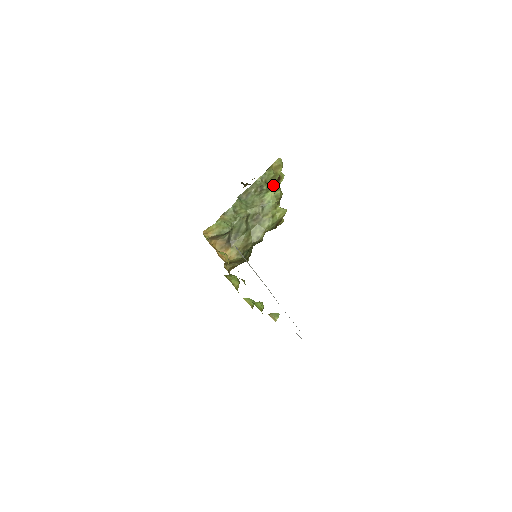
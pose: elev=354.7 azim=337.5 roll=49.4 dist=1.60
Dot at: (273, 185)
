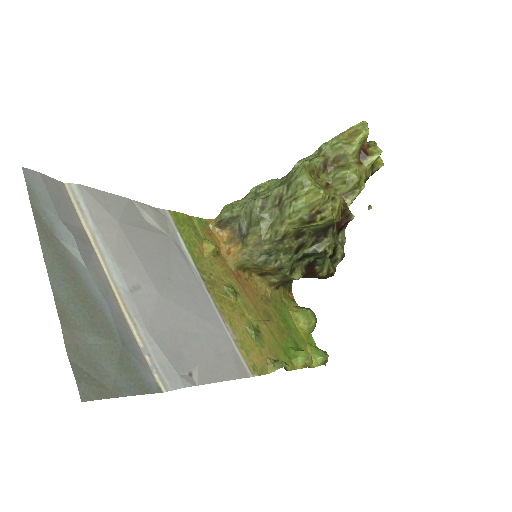
Dot at: (345, 163)
